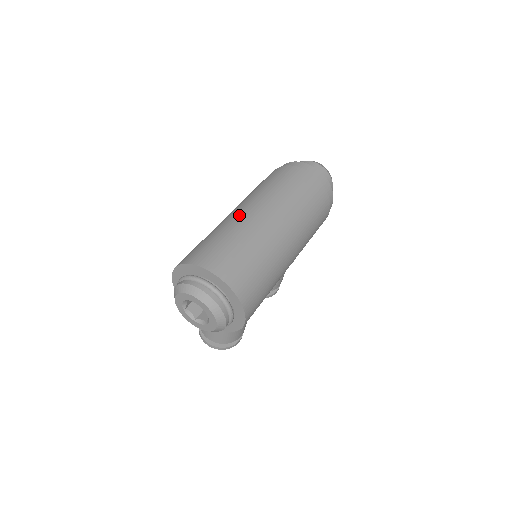
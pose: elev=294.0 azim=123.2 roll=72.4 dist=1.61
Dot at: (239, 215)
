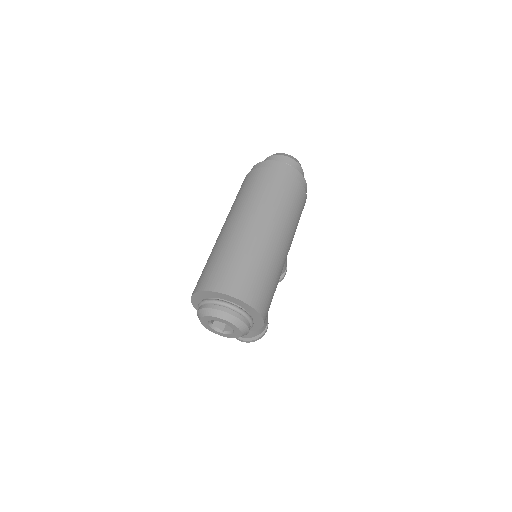
Dot at: (229, 232)
